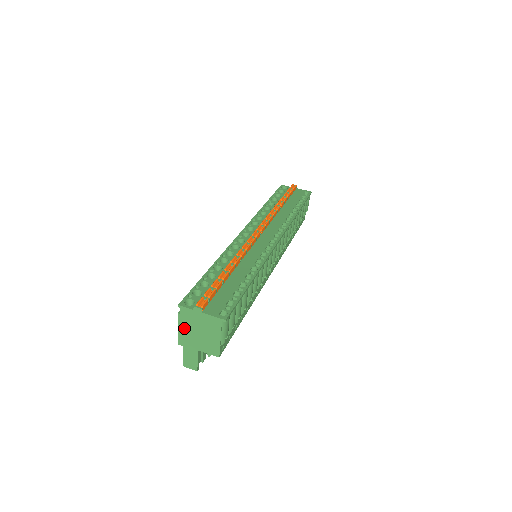
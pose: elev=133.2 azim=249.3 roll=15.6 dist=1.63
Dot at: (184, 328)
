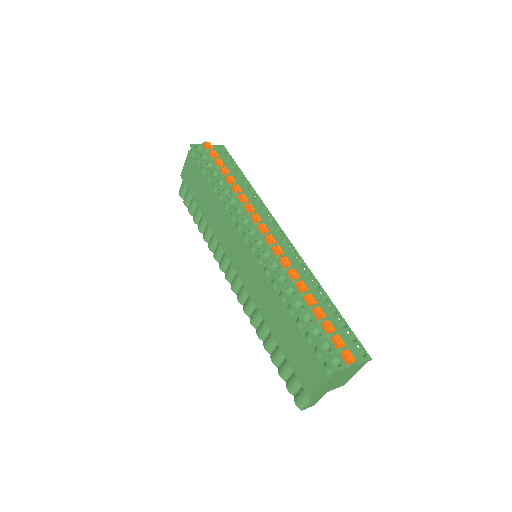
Dot at: (327, 385)
